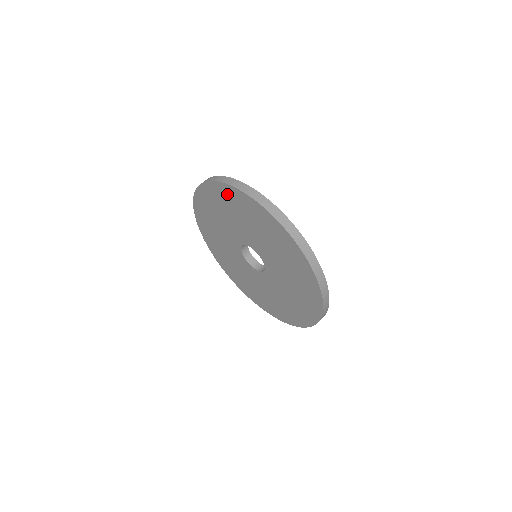
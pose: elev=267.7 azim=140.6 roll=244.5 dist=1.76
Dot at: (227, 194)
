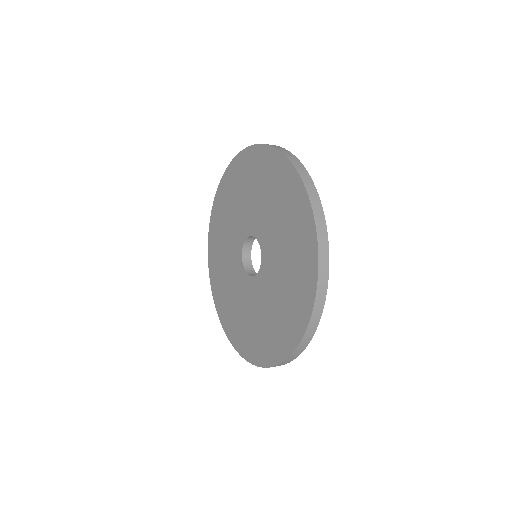
Dot at: (267, 162)
